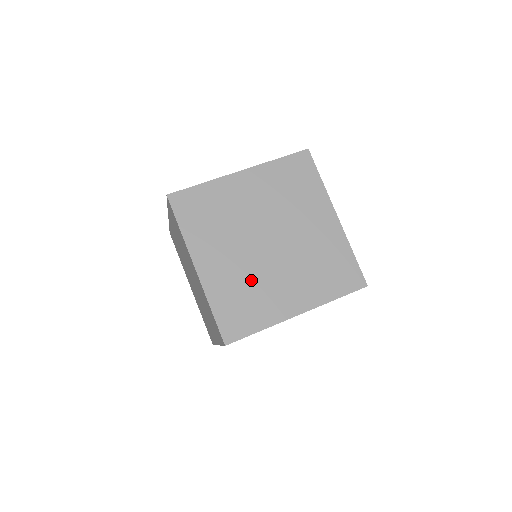
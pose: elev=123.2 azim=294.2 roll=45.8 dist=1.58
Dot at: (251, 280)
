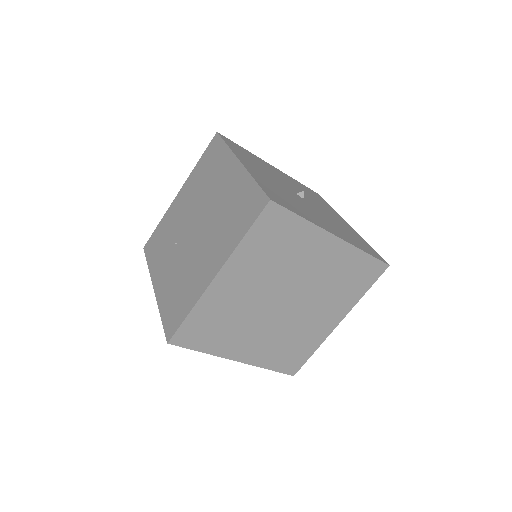
Dot at: (287, 335)
